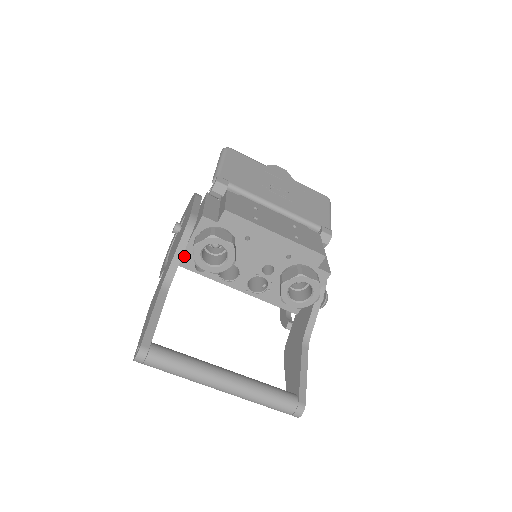
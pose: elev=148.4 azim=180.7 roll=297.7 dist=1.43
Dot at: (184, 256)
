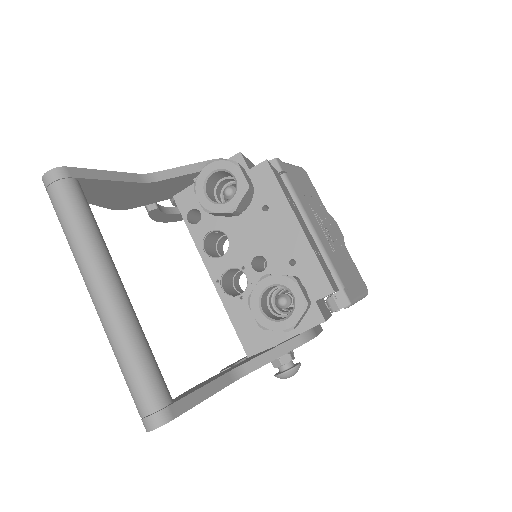
Dot at: (188, 192)
